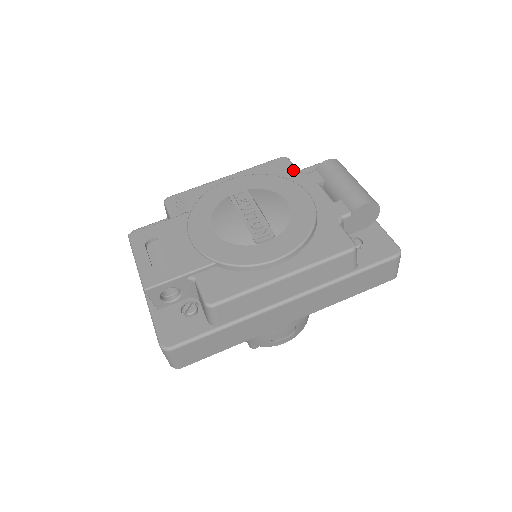
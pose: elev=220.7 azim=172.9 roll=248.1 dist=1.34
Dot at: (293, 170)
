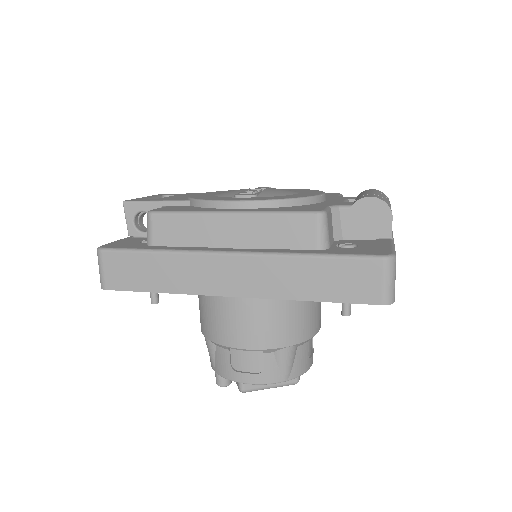
Dot at: (335, 195)
